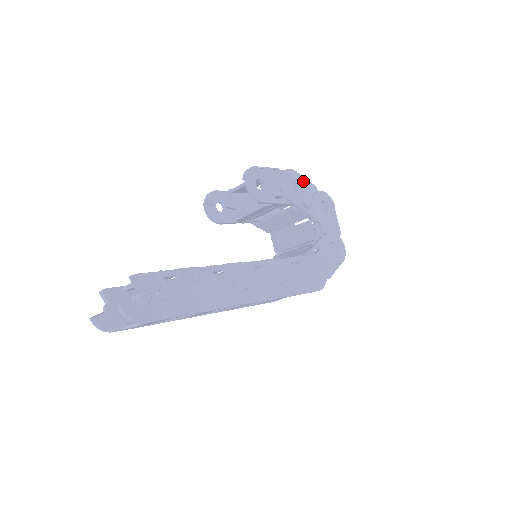
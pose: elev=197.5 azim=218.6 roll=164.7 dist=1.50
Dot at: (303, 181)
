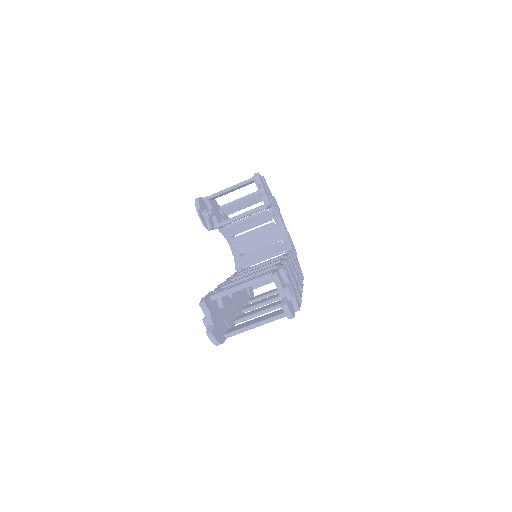
Dot at: occluded
